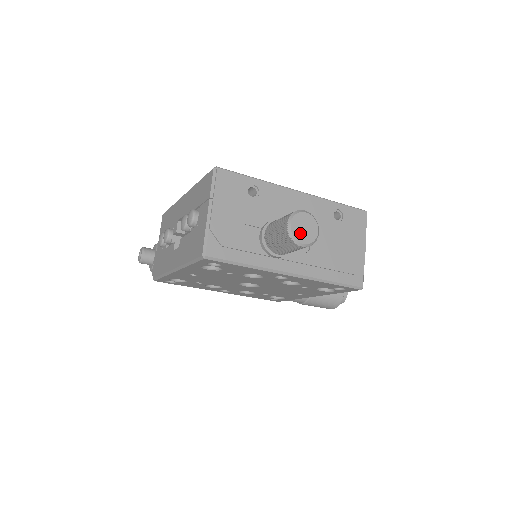
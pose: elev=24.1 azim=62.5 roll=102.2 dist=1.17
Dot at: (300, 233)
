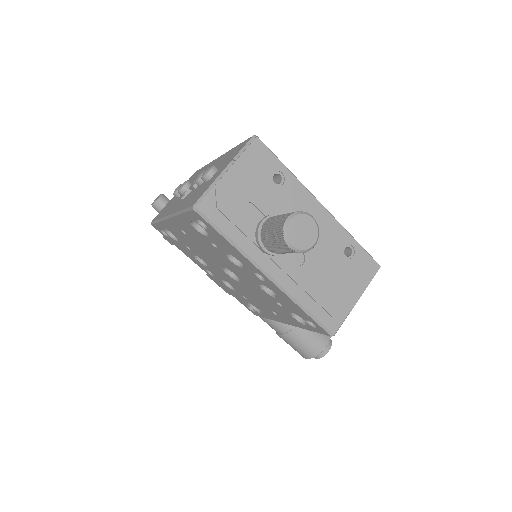
Dot at: (295, 234)
